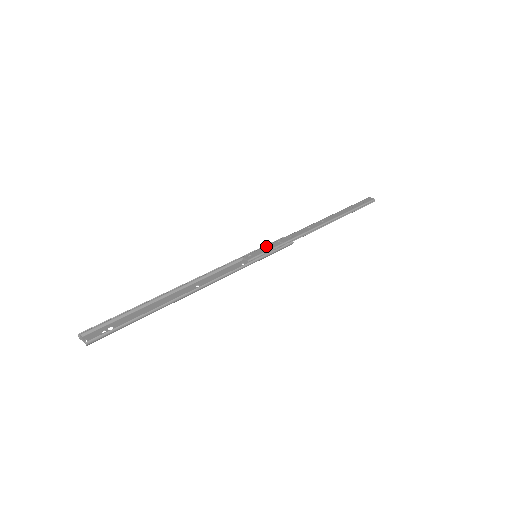
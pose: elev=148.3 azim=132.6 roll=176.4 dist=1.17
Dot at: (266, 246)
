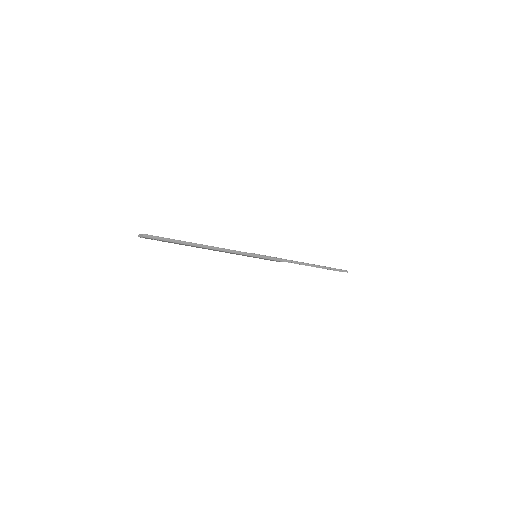
Dot at: occluded
